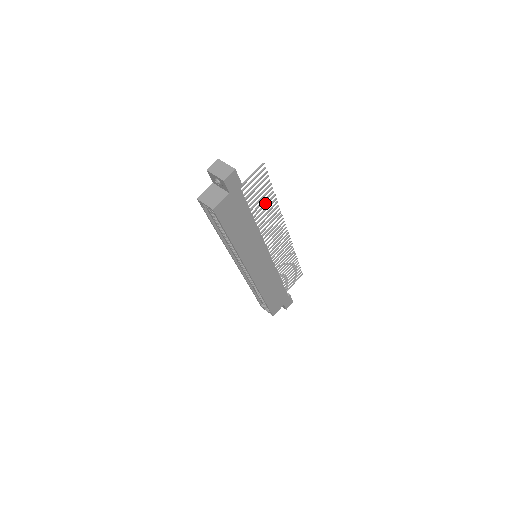
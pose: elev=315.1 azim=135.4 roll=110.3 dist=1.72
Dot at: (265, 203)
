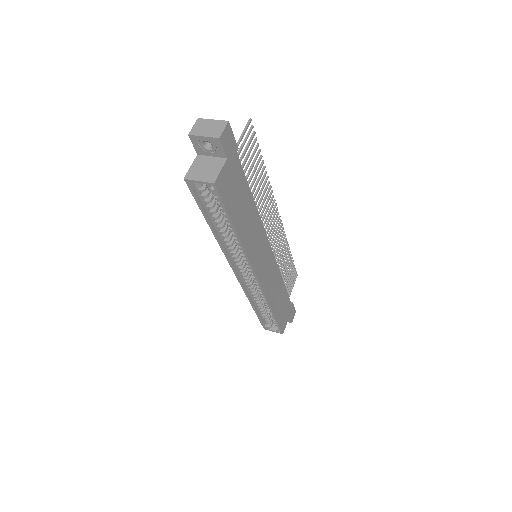
Dot at: occluded
